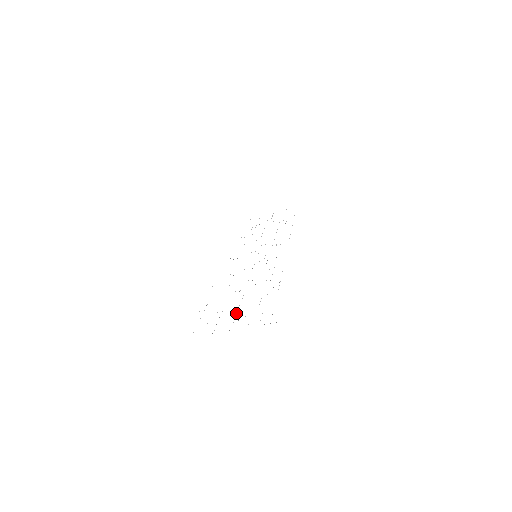
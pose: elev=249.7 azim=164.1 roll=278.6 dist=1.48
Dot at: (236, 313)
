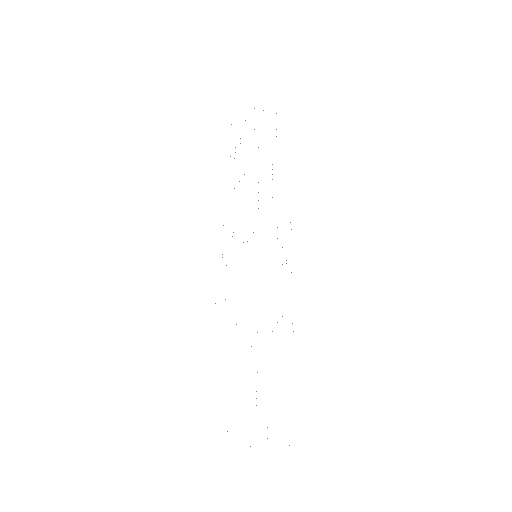
Dot at: occluded
